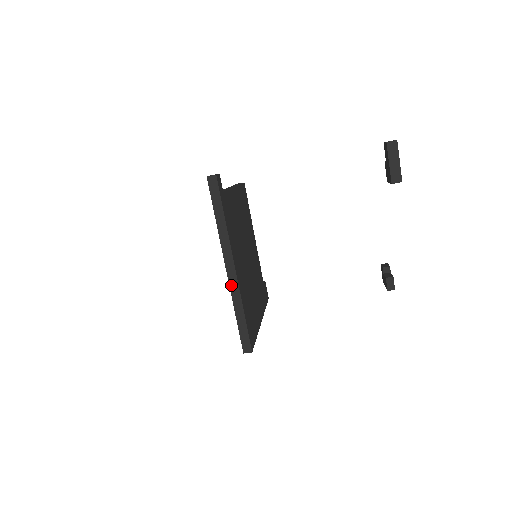
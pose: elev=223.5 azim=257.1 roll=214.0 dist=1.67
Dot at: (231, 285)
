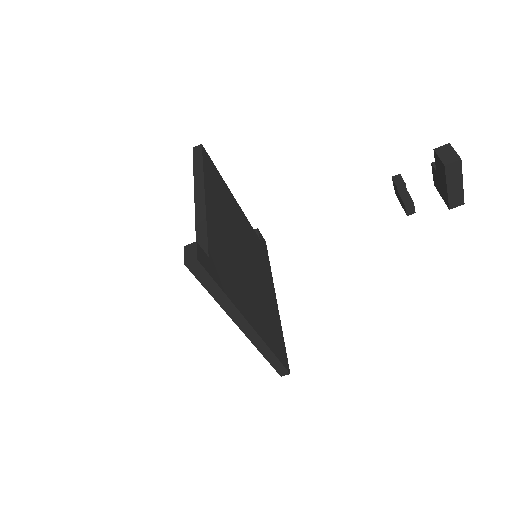
Dot at: (252, 340)
